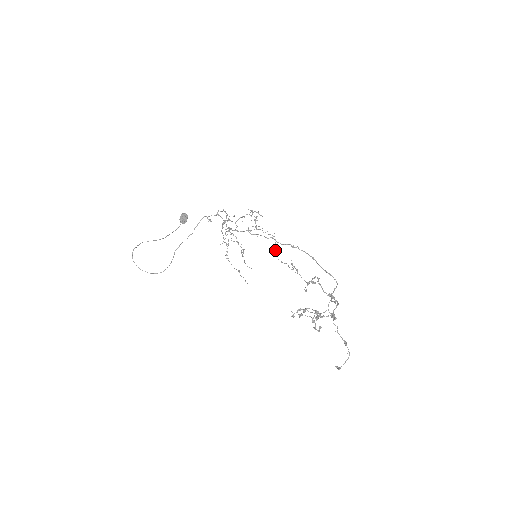
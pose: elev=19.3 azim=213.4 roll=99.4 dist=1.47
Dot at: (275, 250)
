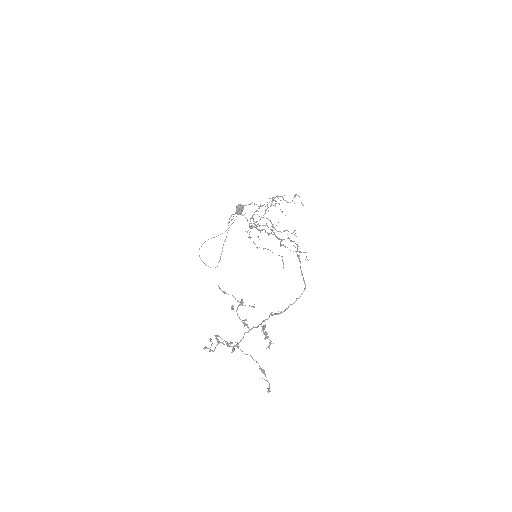
Dot at: (280, 244)
